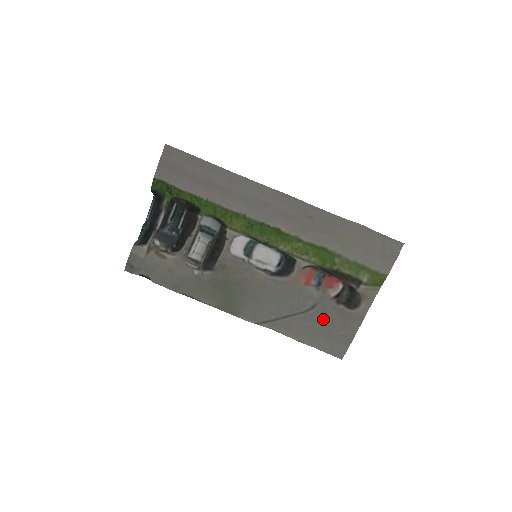
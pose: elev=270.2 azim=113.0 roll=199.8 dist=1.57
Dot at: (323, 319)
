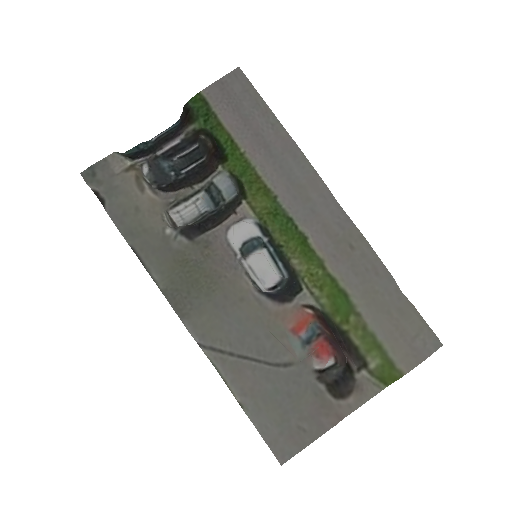
Dot at: (290, 390)
